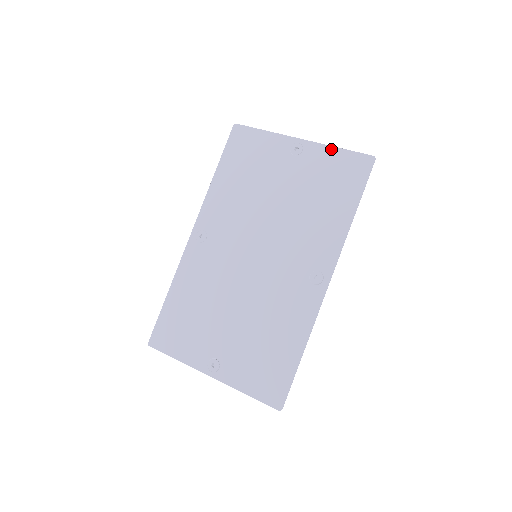
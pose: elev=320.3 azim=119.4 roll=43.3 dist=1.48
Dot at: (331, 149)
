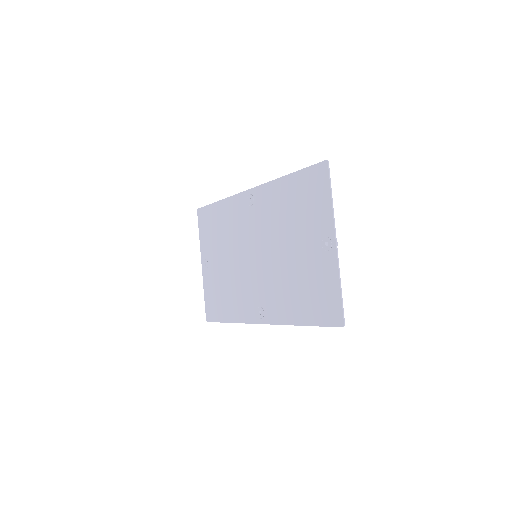
Dot at: (337, 279)
